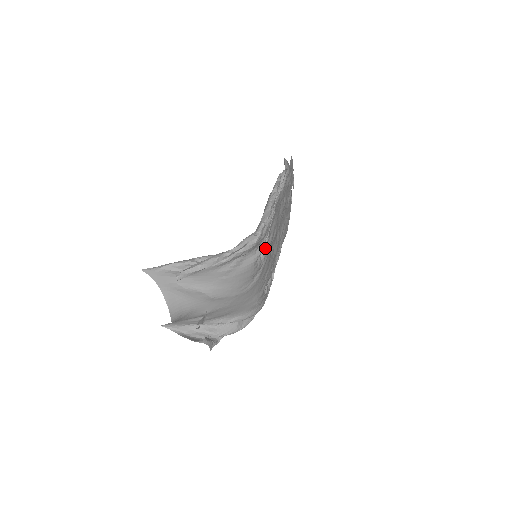
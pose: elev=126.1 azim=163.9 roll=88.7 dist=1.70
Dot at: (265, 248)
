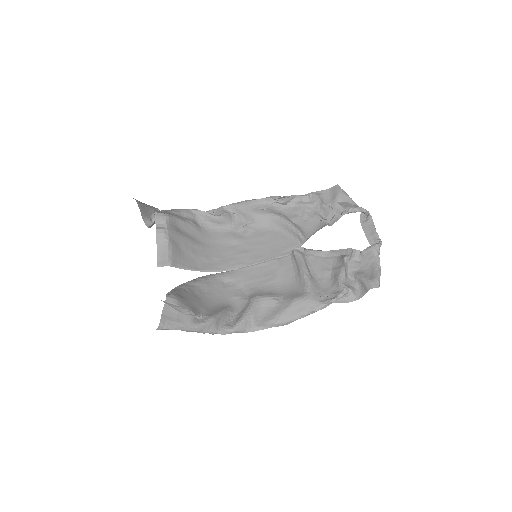
Dot at: (255, 293)
